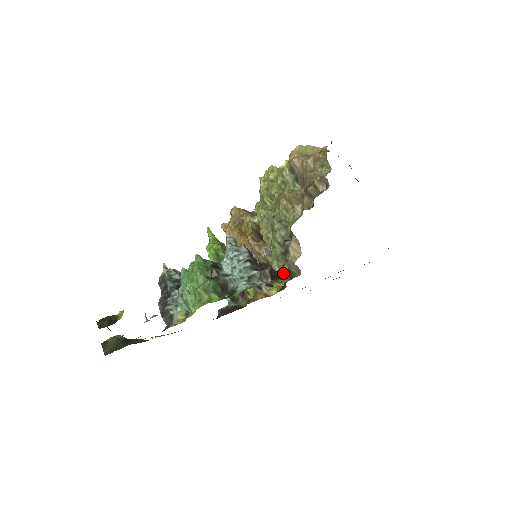
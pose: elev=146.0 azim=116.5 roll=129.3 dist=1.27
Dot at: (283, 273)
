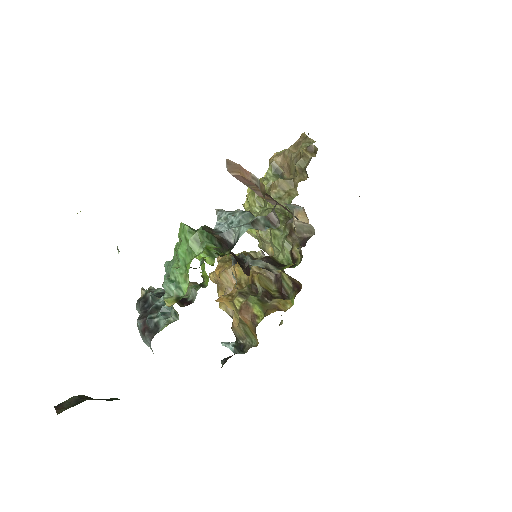
Dot at: (293, 260)
